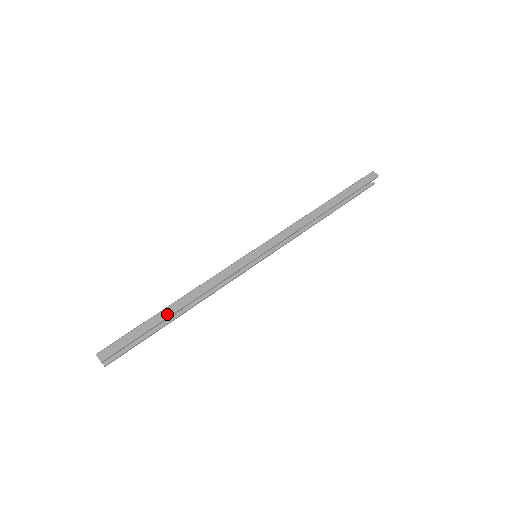
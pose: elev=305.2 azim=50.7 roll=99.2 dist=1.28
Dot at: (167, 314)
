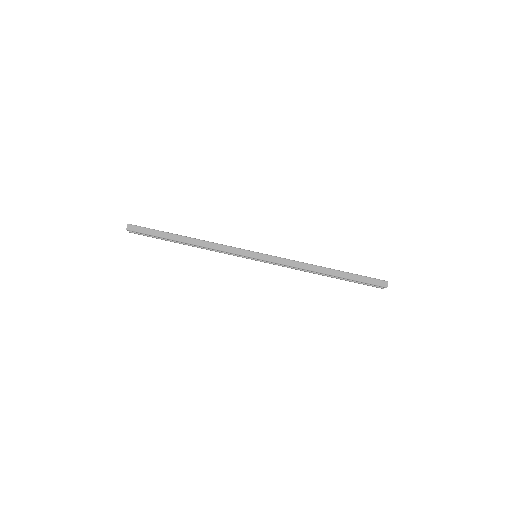
Dot at: (176, 239)
